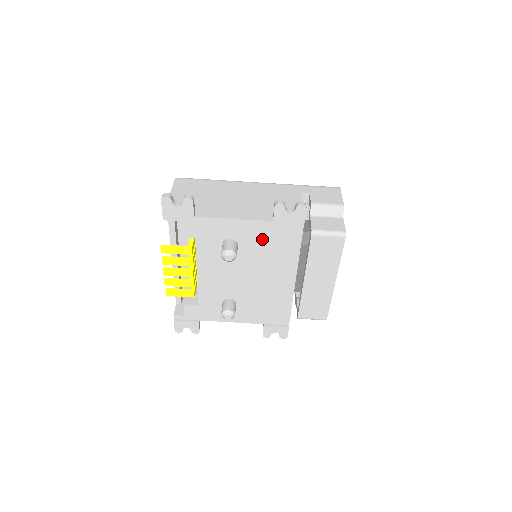
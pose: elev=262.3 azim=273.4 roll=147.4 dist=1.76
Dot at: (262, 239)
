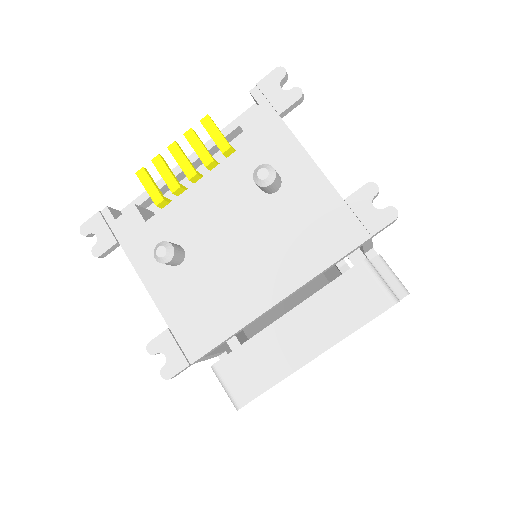
Dot at: (308, 210)
